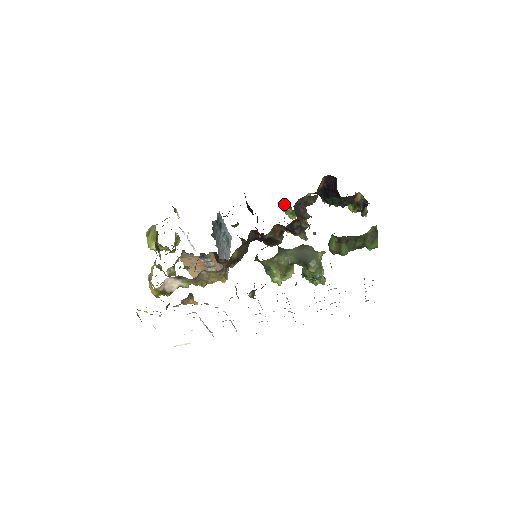
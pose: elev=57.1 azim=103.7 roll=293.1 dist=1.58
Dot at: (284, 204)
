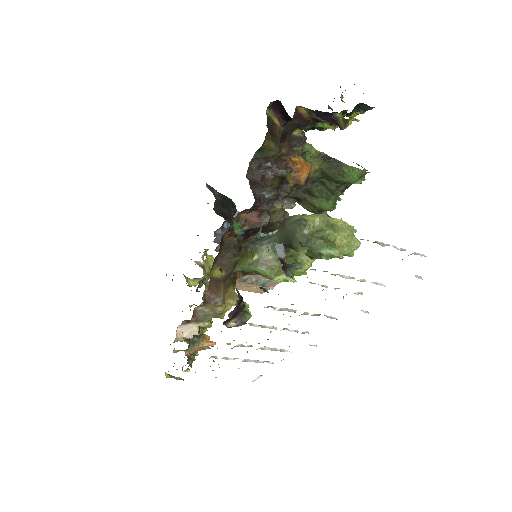
Dot at: occluded
